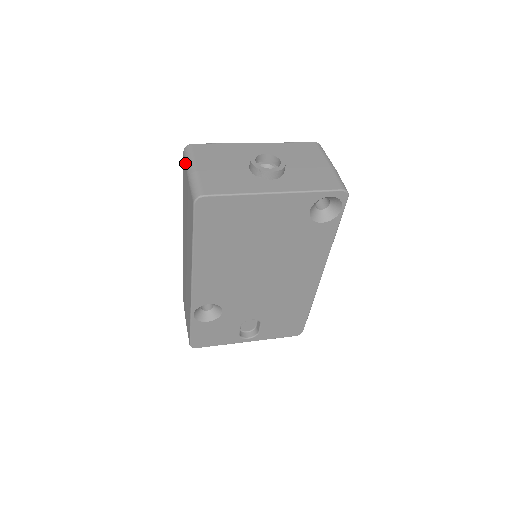
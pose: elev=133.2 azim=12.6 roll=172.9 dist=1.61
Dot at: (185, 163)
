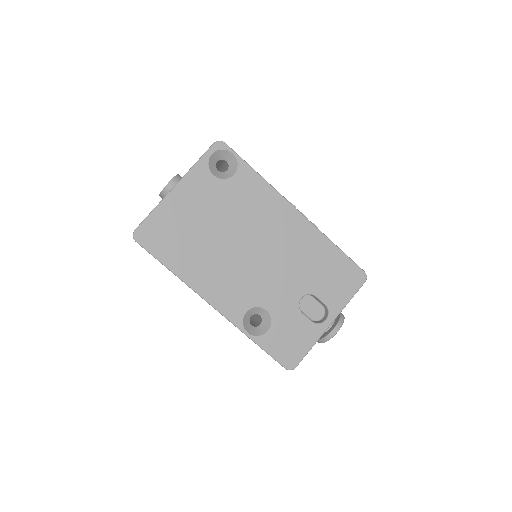
Dot at: occluded
